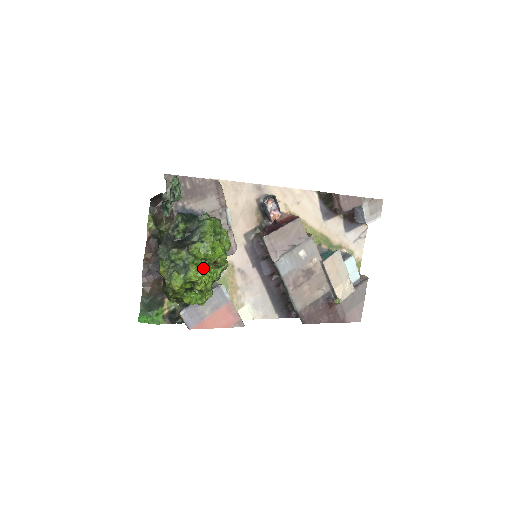
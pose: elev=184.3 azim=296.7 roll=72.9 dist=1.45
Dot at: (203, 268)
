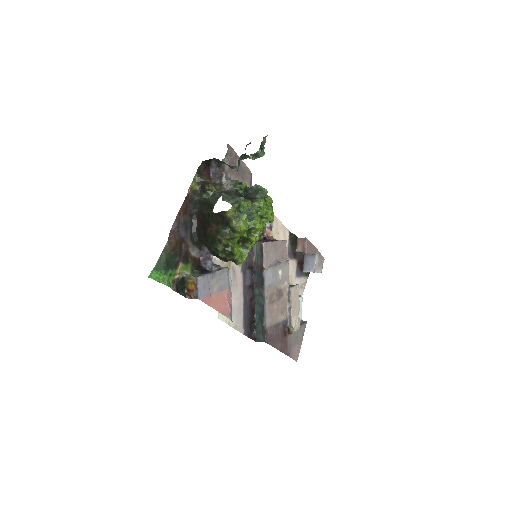
Dot at: occluded
